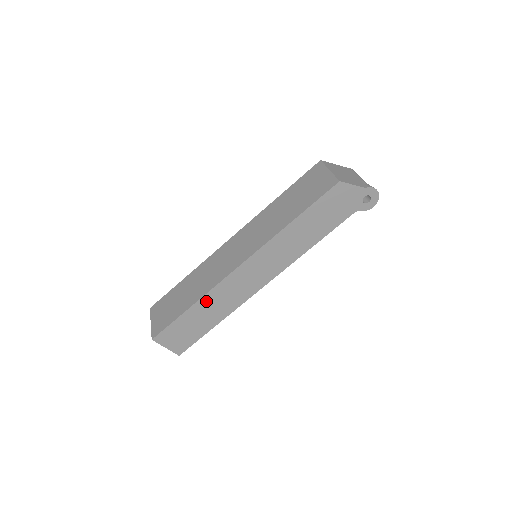
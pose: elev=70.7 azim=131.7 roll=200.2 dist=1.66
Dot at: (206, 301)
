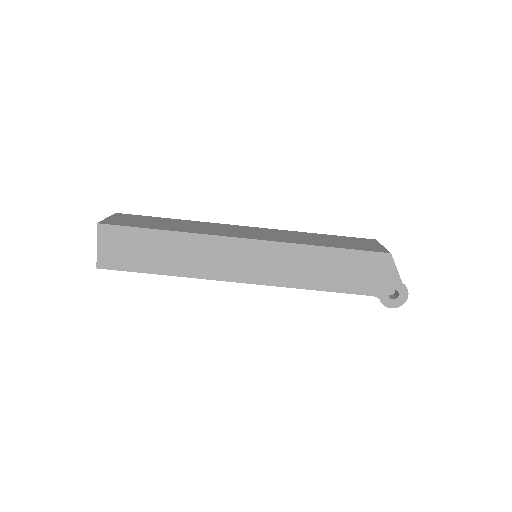
Dot at: (182, 240)
